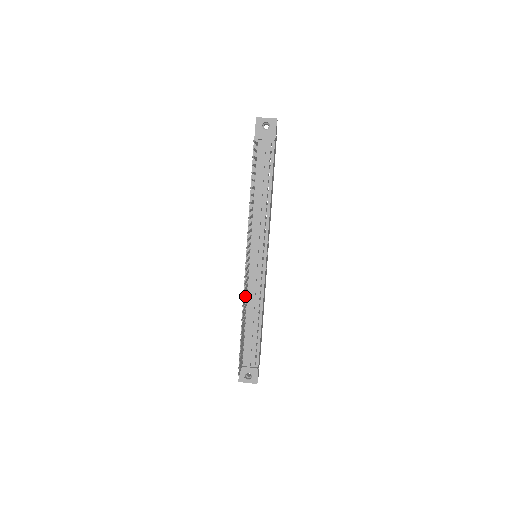
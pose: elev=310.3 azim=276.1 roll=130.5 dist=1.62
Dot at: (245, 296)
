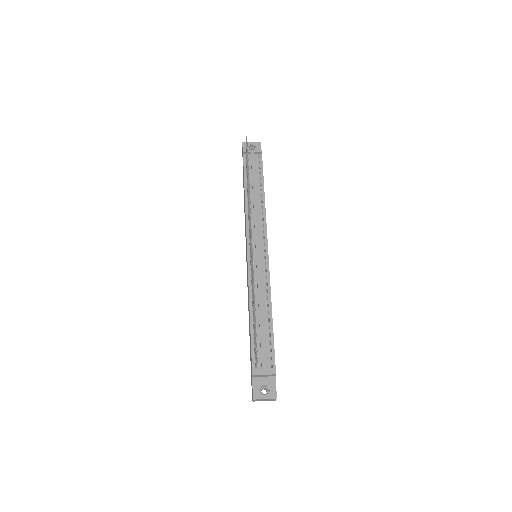
Dot at: (253, 275)
